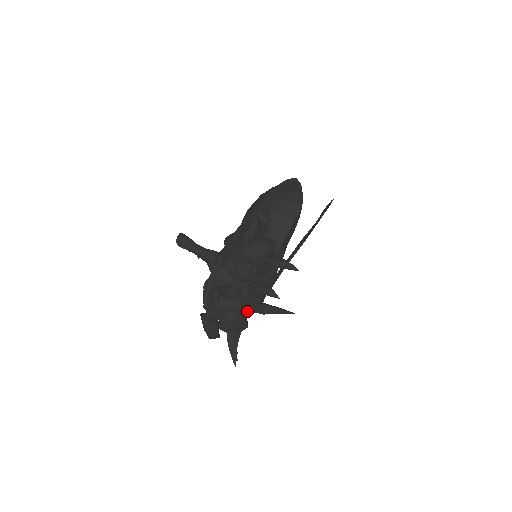
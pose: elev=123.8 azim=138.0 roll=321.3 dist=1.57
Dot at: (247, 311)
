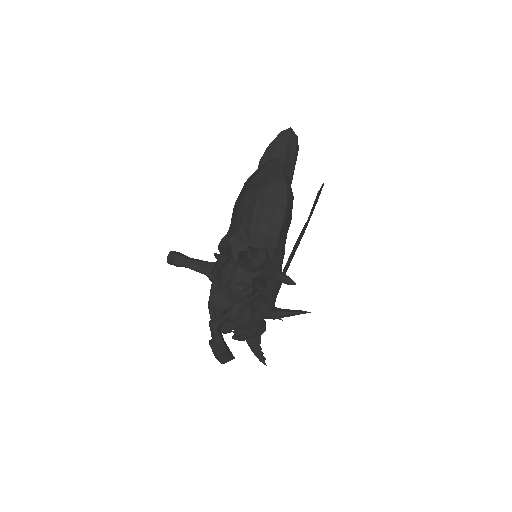
Dot at: (258, 322)
